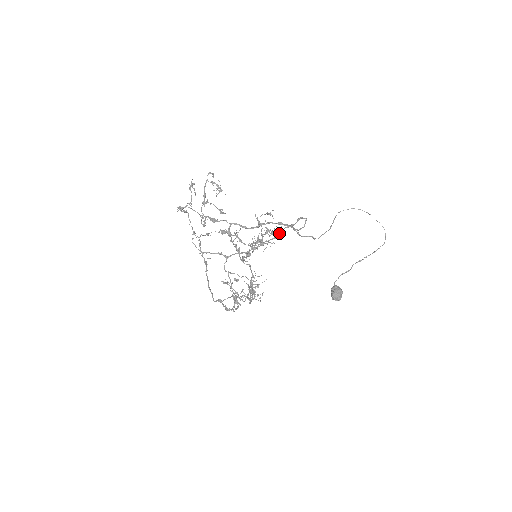
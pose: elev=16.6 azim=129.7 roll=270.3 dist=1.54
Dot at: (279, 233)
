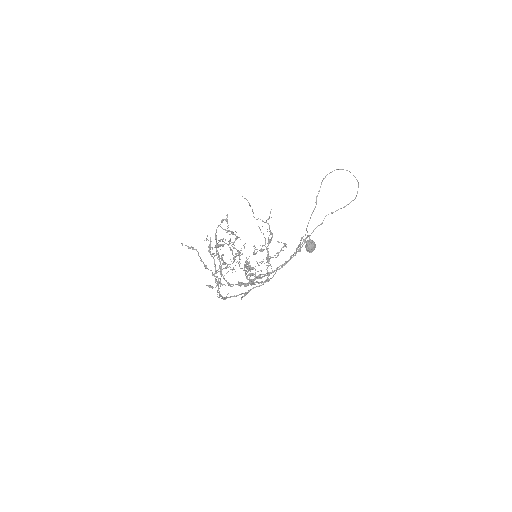
Dot at: occluded
